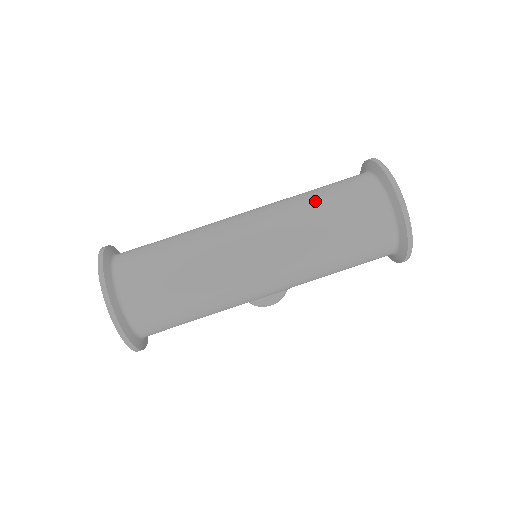
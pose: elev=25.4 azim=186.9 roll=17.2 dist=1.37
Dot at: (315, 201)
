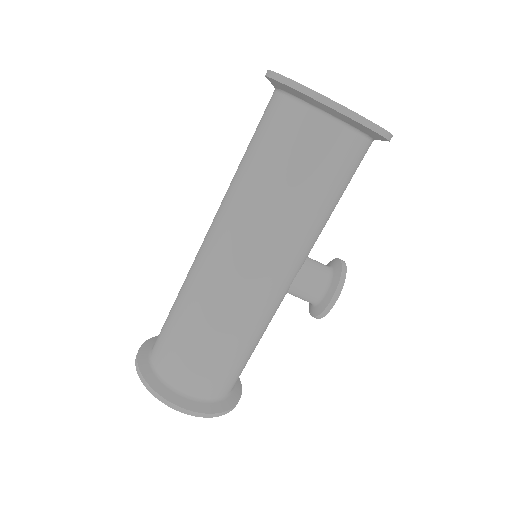
Dot at: occluded
